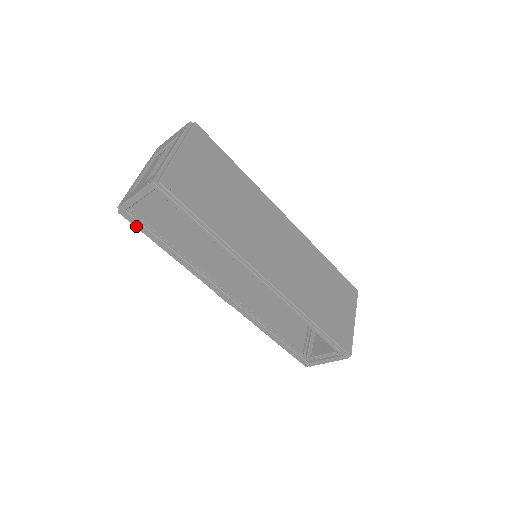
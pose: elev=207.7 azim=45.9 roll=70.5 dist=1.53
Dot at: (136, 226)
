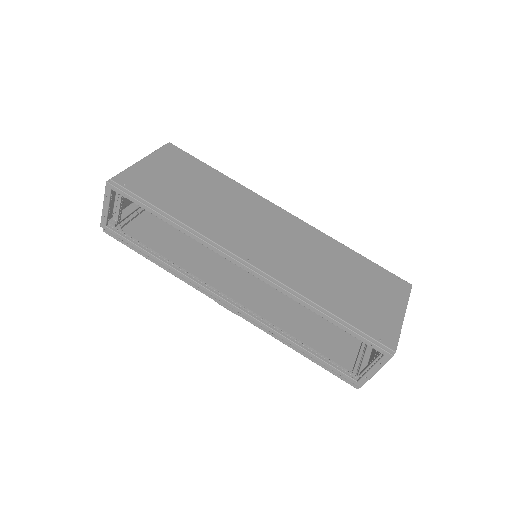
Dot at: (120, 241)
